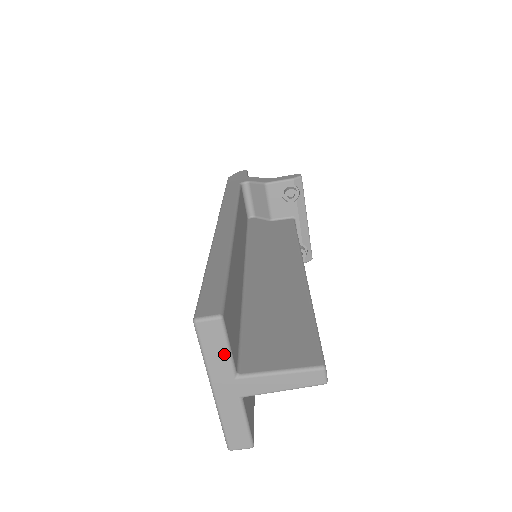
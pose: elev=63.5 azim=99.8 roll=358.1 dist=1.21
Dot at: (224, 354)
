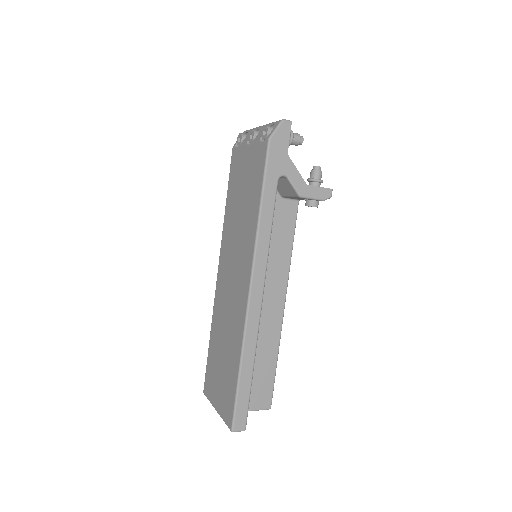
Dot at: occluded
